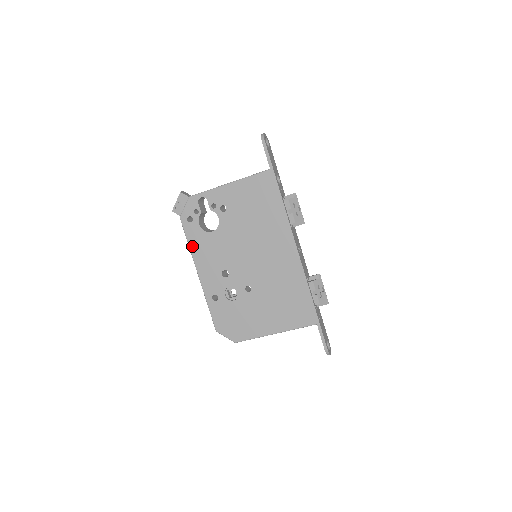
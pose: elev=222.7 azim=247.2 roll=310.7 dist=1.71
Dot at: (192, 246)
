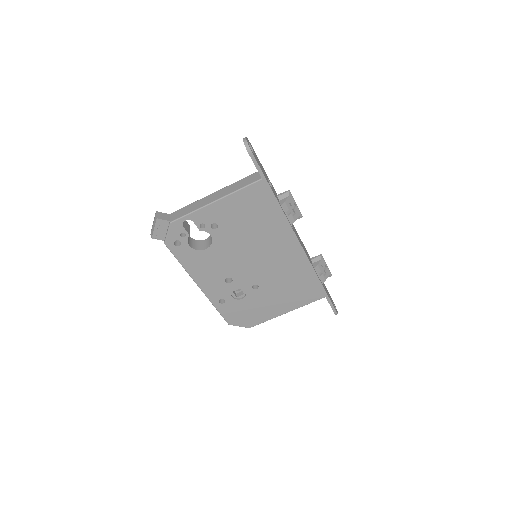
Dot at: (186, 266)
